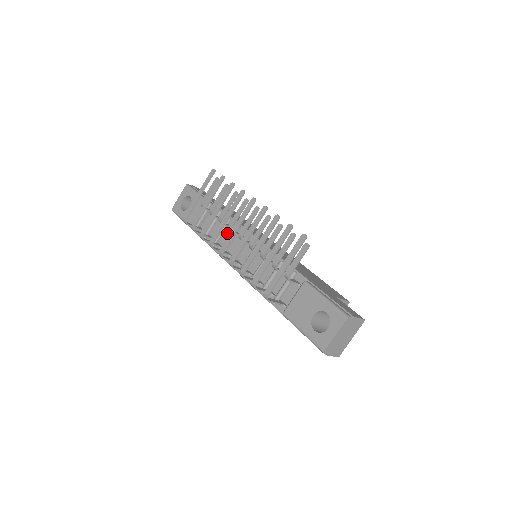
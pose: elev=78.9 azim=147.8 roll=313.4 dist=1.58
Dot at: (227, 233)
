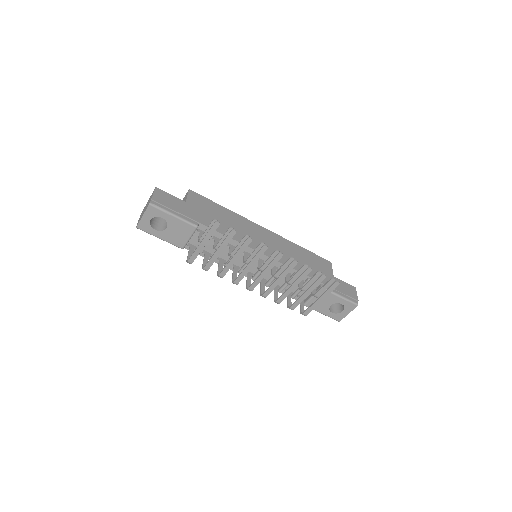
Dot at: (227, 250)
